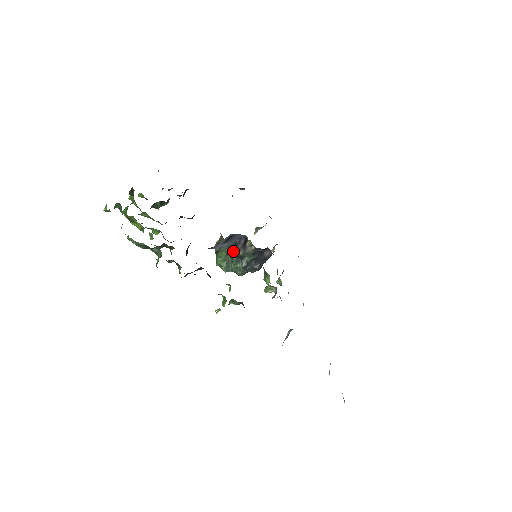
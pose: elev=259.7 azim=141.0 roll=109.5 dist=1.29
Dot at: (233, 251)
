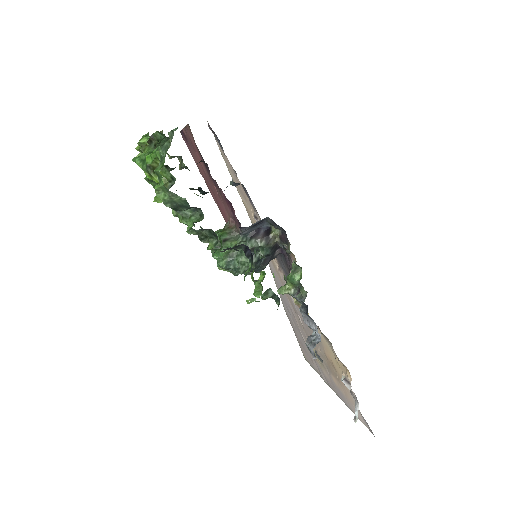
Dot at: (247, 242)
